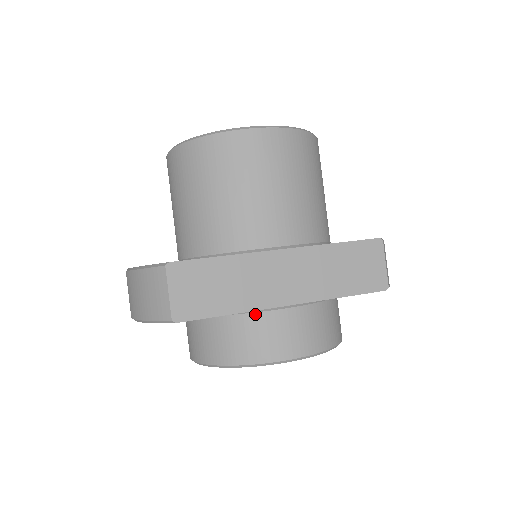
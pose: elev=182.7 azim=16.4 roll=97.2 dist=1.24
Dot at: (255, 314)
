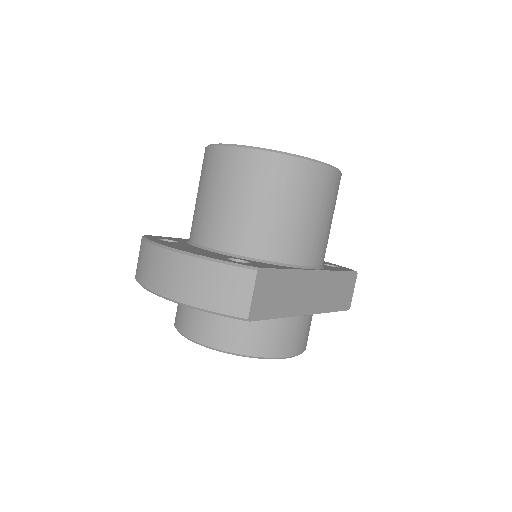
Dot at: (284, 318)
